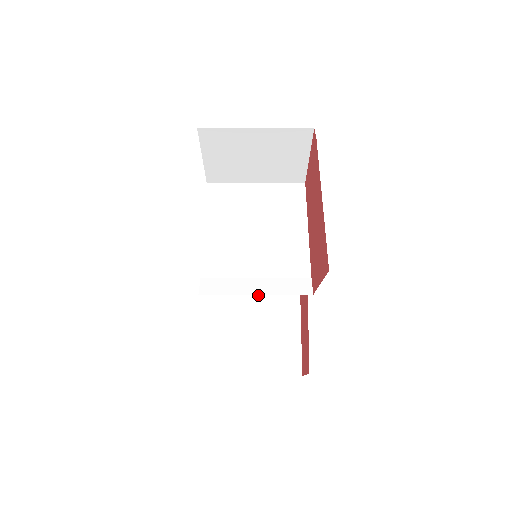
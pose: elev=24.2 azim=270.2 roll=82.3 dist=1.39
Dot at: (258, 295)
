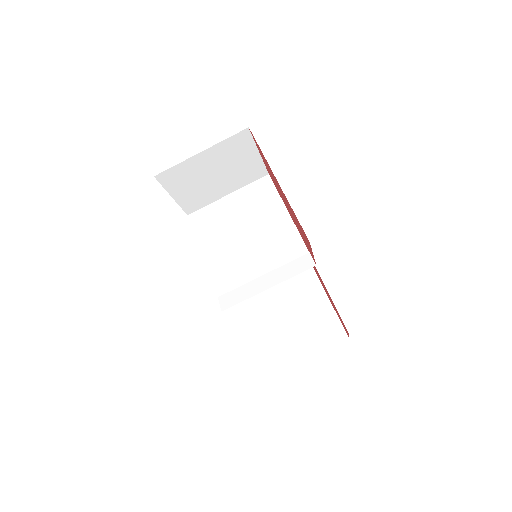
Dot at: (278, 287)
